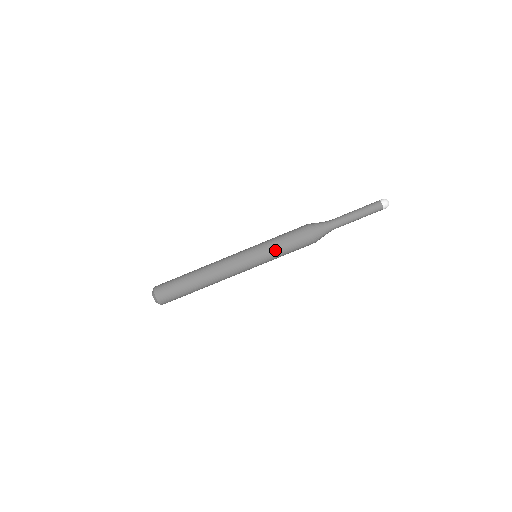
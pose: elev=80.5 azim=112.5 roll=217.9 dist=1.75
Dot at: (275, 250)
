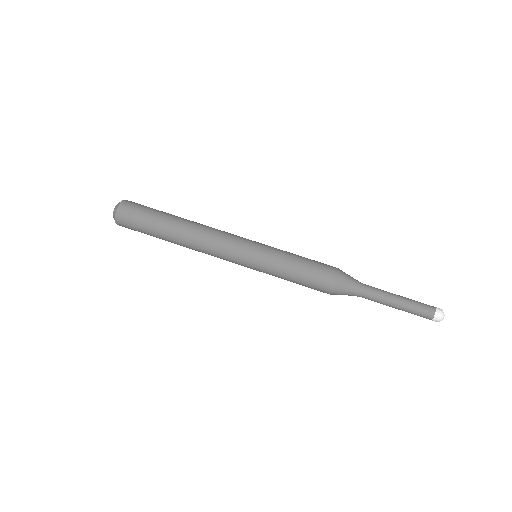
Dot at: (285, 254)
